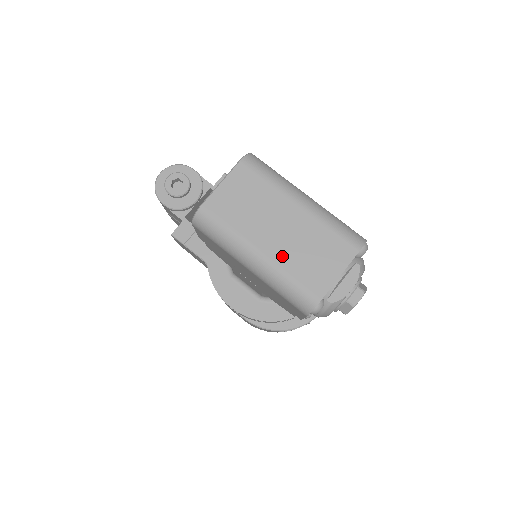
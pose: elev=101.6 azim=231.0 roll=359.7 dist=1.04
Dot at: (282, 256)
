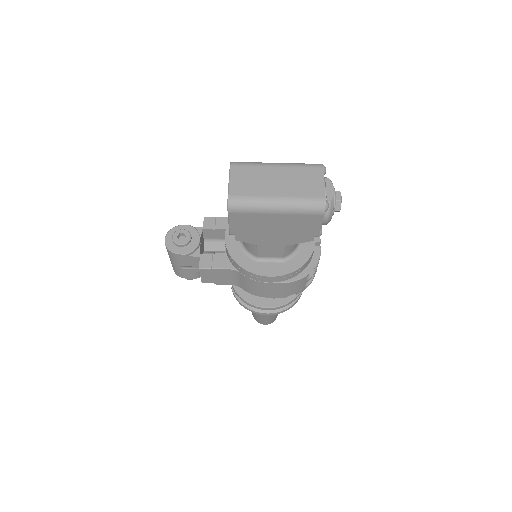
Dot at: (289, 192)
